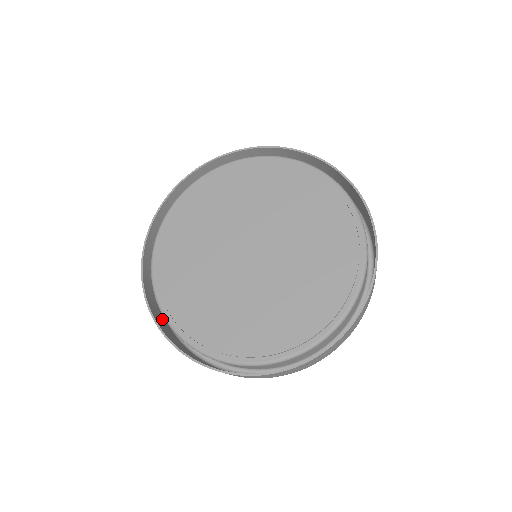
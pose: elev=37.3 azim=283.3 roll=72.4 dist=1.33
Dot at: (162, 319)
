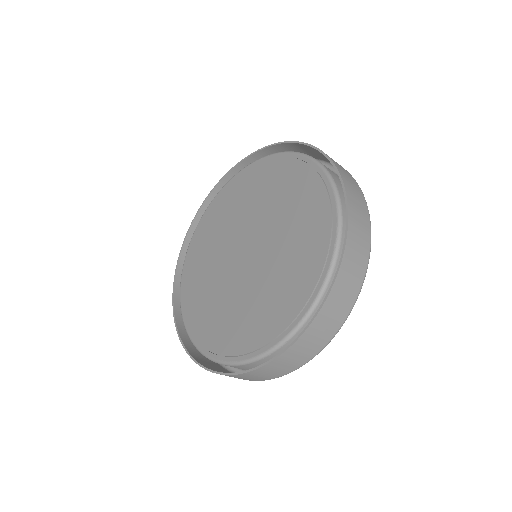
Dot at: occluded
